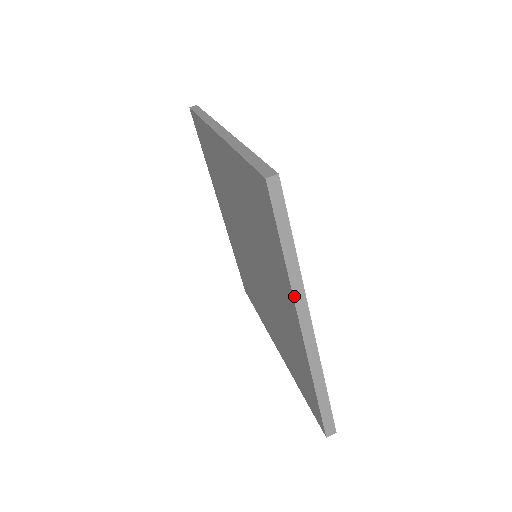
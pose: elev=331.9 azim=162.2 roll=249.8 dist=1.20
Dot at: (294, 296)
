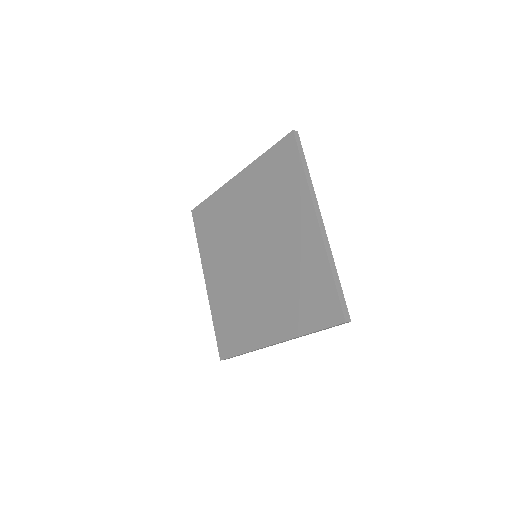
Dot at: (311, 194)
